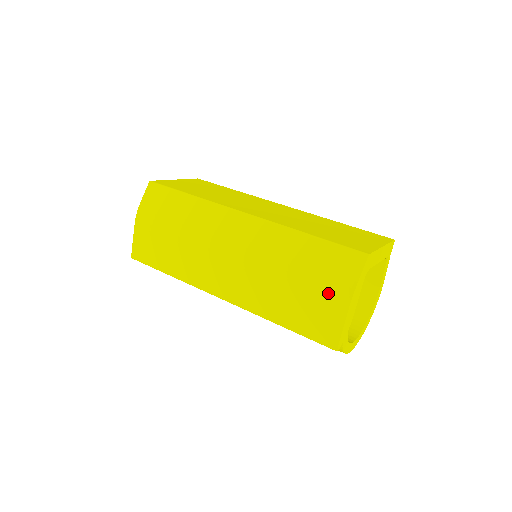
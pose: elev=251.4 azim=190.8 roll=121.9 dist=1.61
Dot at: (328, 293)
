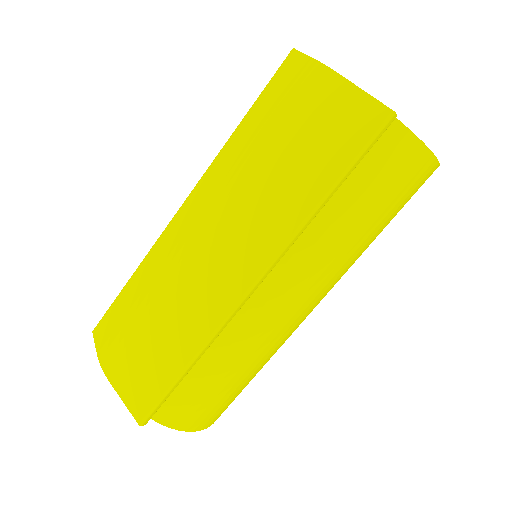
Dot at: (307, 99)
